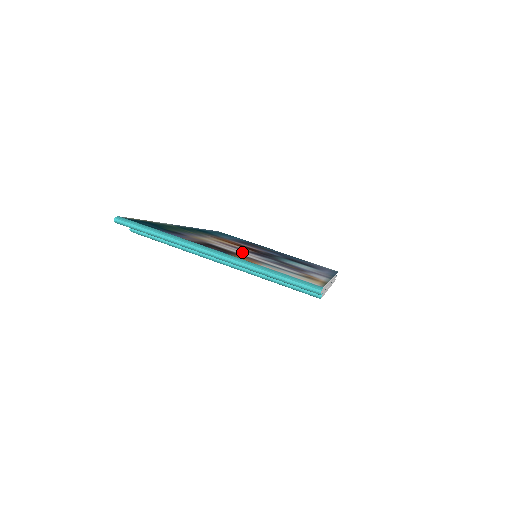
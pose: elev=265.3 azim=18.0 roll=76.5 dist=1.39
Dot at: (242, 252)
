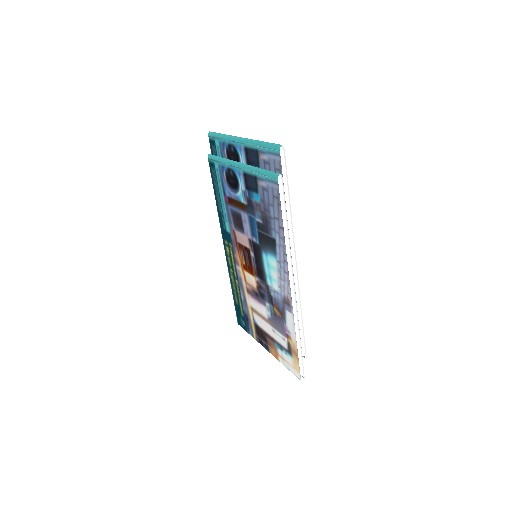
Dot at: occluded
